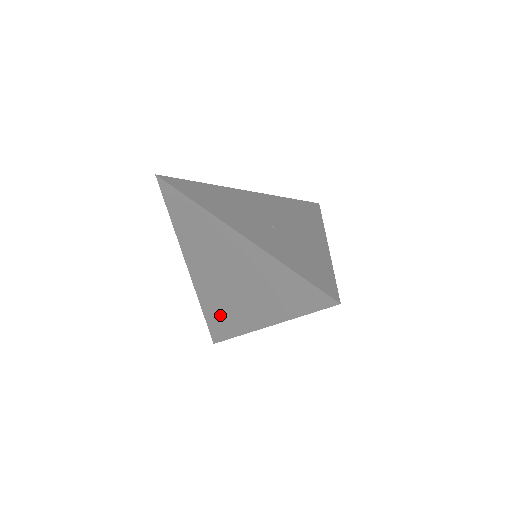
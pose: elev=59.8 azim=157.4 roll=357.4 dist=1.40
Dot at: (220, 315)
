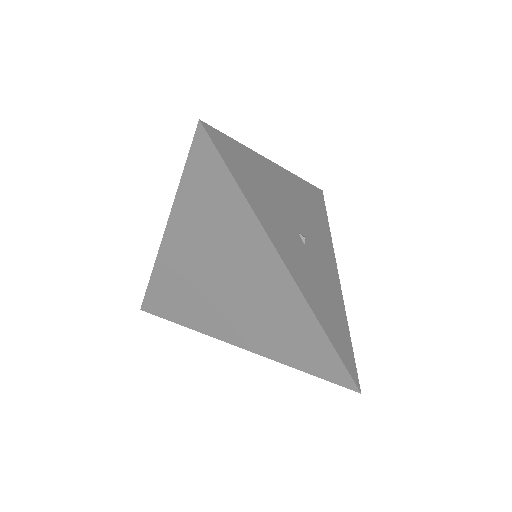
Dot at: (294, 341)
